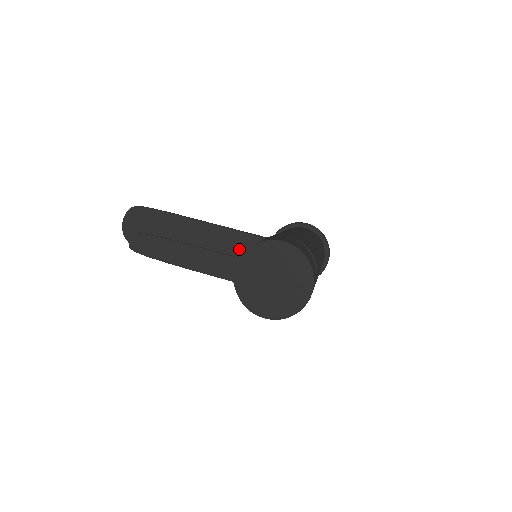
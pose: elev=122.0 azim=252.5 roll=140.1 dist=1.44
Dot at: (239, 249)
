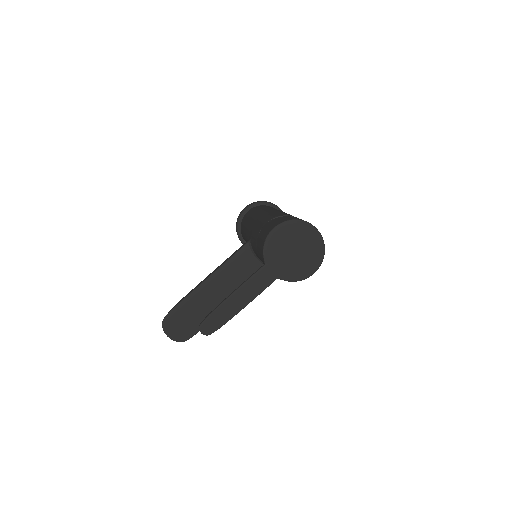
Dot at: (245, 264)
